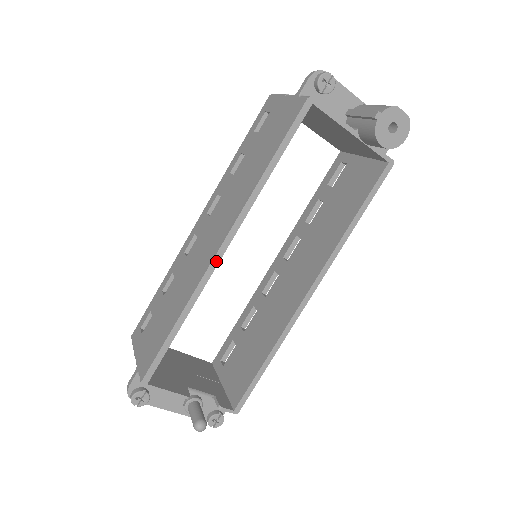
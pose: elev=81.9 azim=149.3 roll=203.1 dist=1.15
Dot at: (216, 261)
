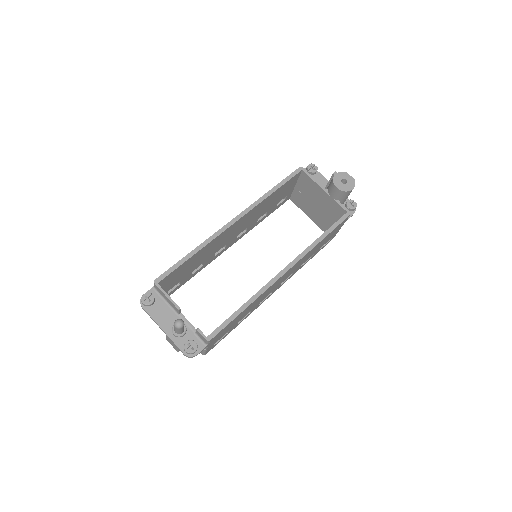
Dot at: (228, 225)
